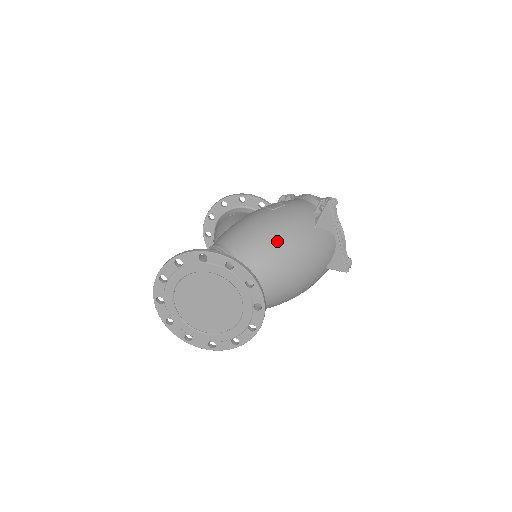
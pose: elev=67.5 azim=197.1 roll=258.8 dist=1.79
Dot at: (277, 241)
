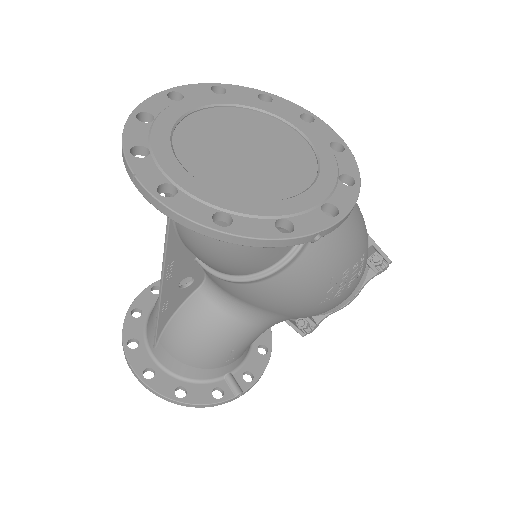
Dot at: occluded
